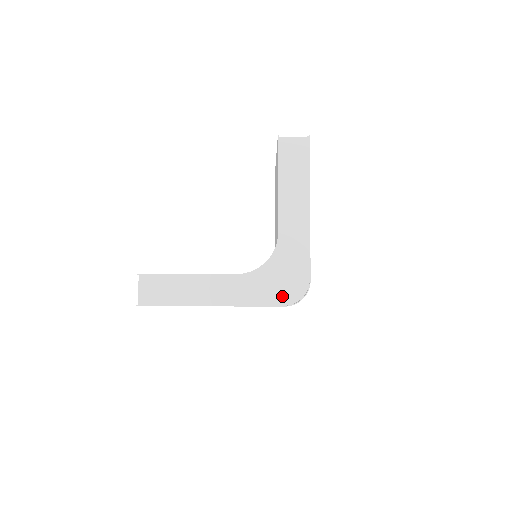
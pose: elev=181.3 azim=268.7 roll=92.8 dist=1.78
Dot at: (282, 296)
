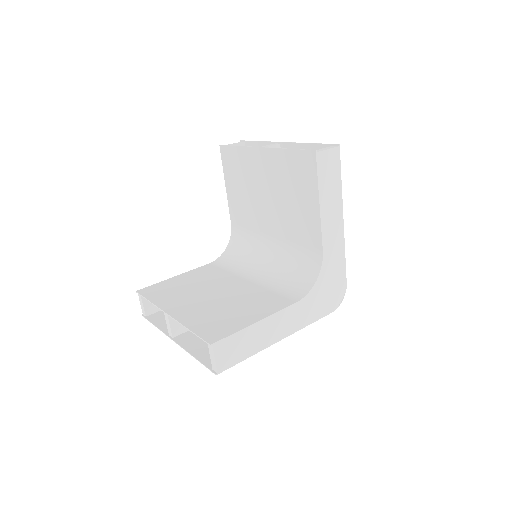
Dot at: (329, 305)
